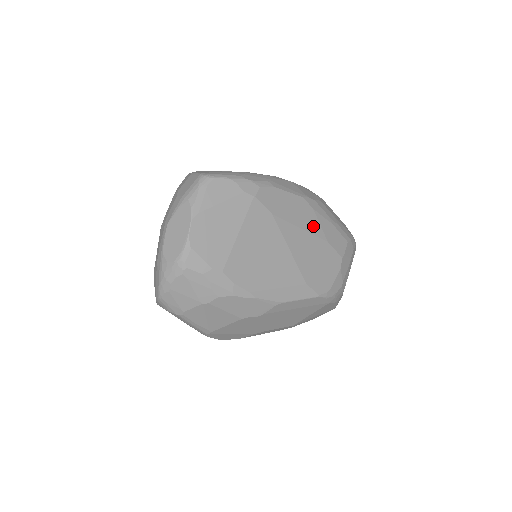
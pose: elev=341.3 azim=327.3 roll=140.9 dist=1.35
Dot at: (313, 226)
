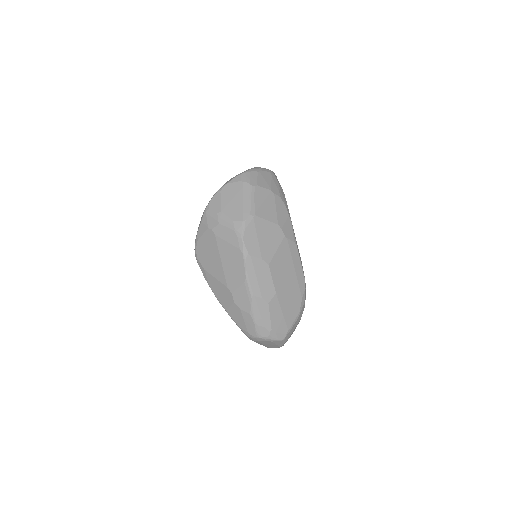
Dot at: occluded
